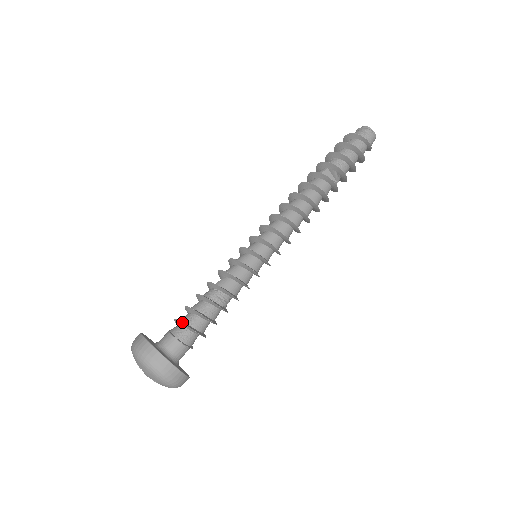
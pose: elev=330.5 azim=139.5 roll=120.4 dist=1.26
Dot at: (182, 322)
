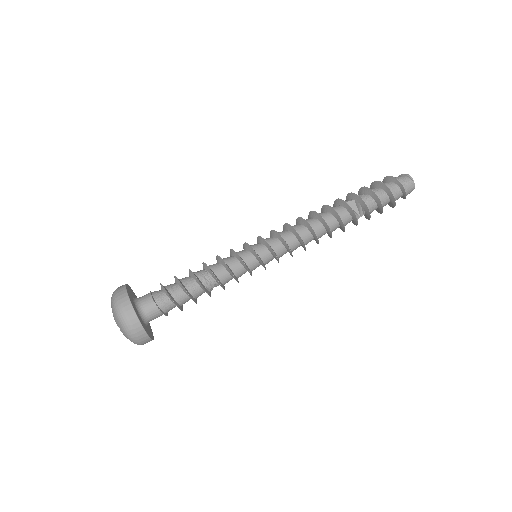
Dot at: occluded
